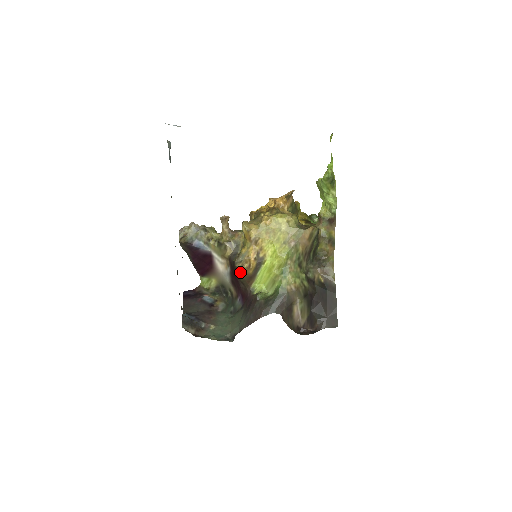
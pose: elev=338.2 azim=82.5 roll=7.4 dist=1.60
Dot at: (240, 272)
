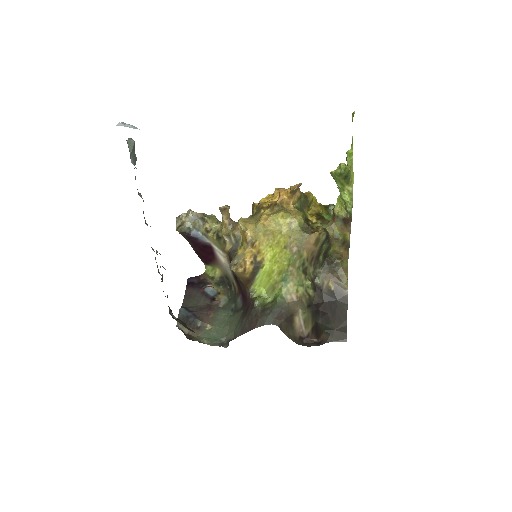
Dot at: (236, 275)
